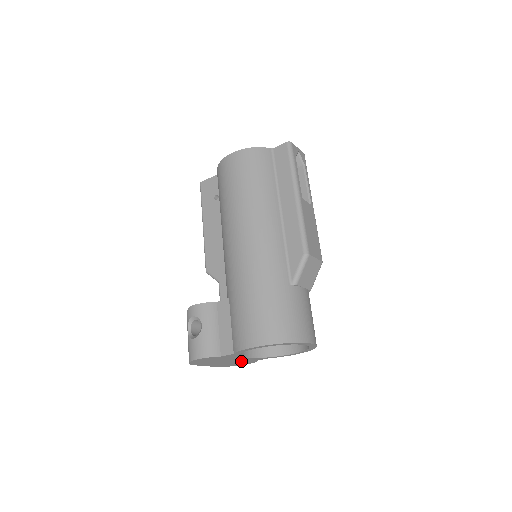
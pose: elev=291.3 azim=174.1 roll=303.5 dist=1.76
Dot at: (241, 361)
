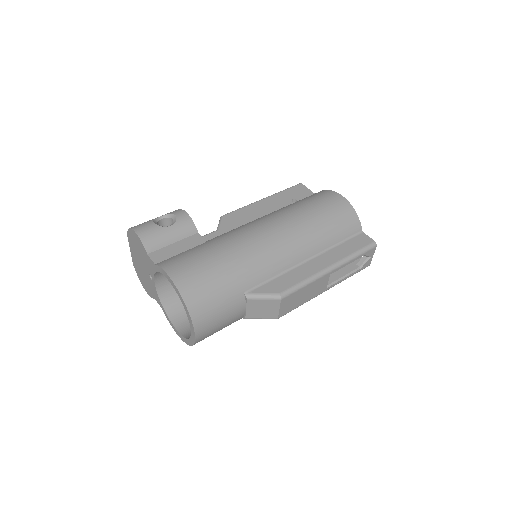
Dot at: (148, 282)
